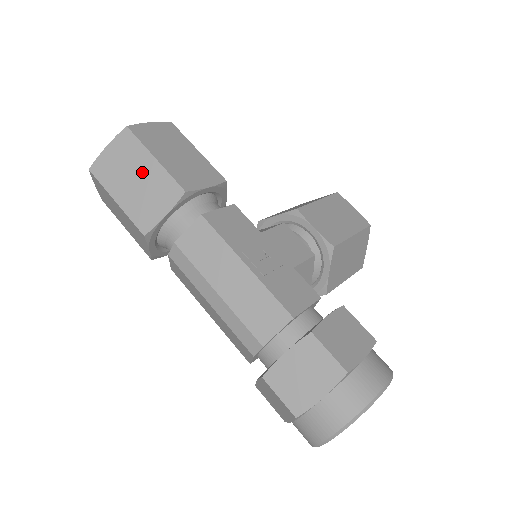
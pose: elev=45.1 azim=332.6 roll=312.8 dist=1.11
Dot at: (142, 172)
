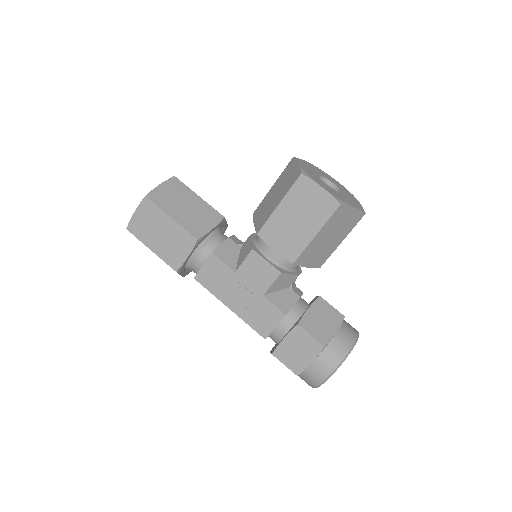
Dot at: occluded
